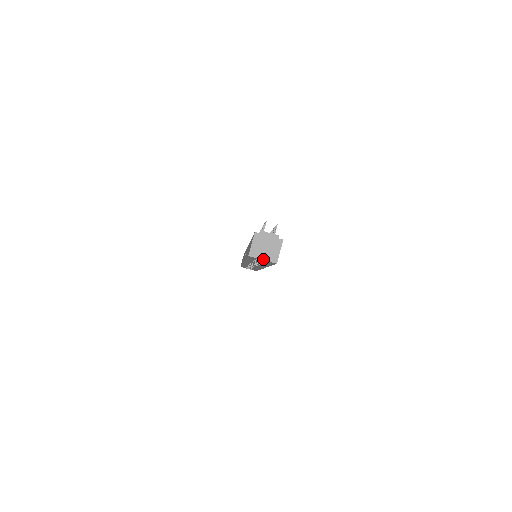
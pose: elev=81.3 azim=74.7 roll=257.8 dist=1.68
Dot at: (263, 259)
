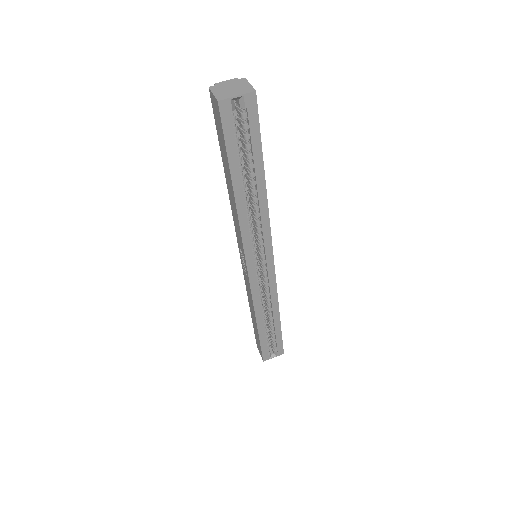
Dot at: (237, 95)
